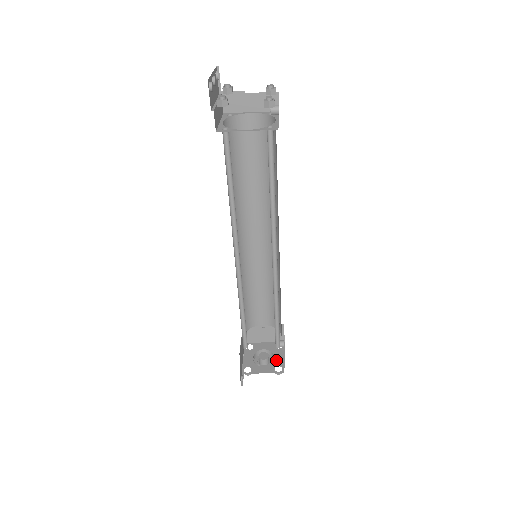
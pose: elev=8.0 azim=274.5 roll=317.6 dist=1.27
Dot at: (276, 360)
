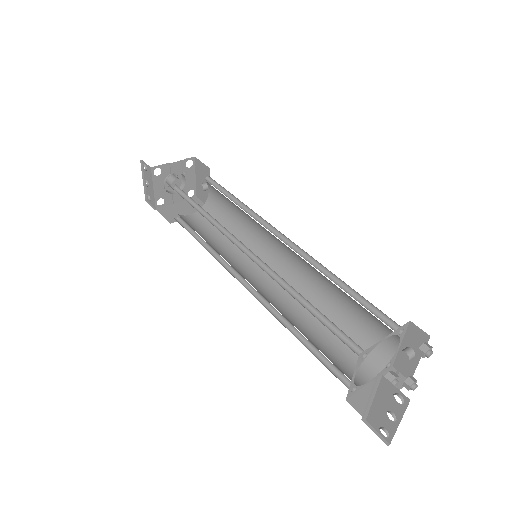
Dot at: (188, 184)
